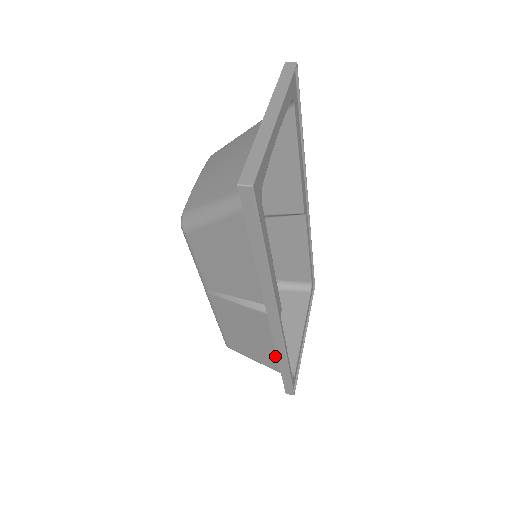
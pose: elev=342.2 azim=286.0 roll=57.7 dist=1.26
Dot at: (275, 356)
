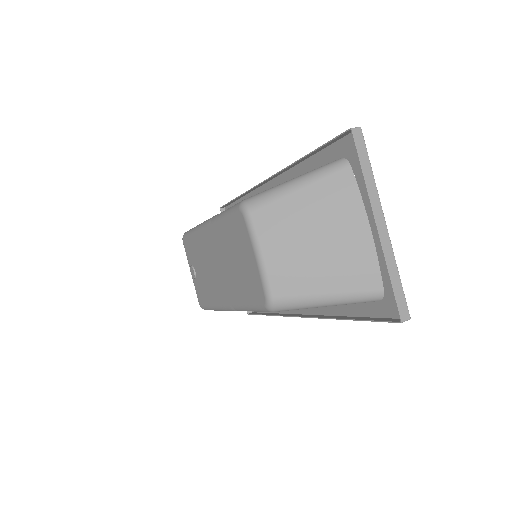
Dot at: occluded
